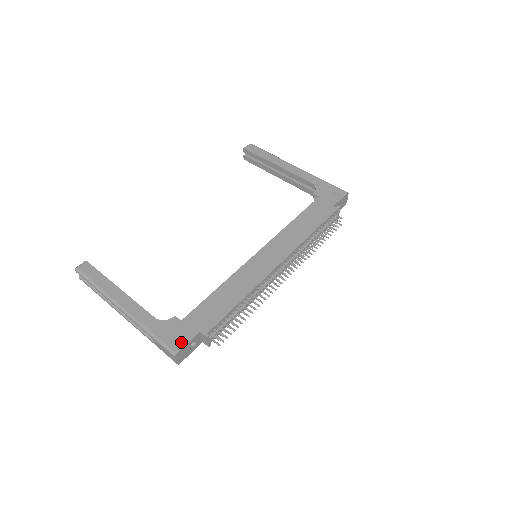
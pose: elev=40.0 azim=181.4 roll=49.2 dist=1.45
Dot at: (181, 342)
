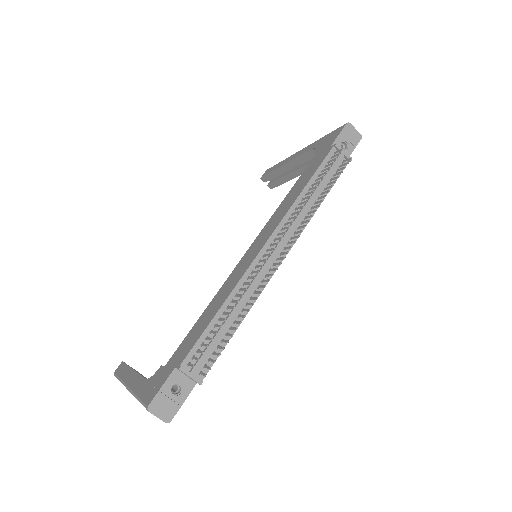
Dot at: (156, 390)
